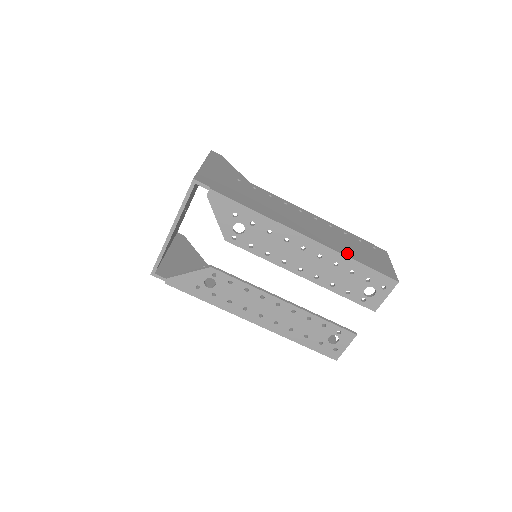
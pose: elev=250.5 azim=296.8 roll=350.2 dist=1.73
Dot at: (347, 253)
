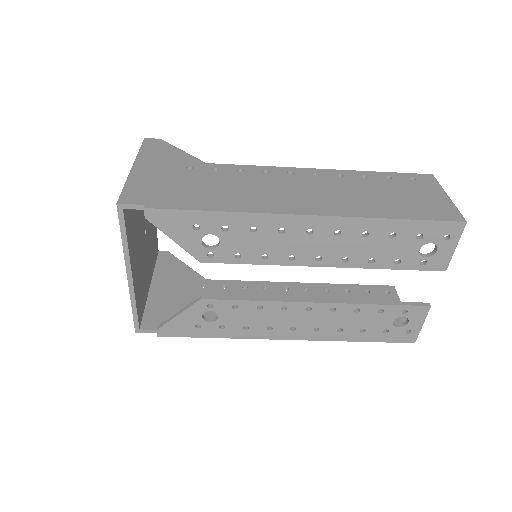
Dot at: (375, 212)
